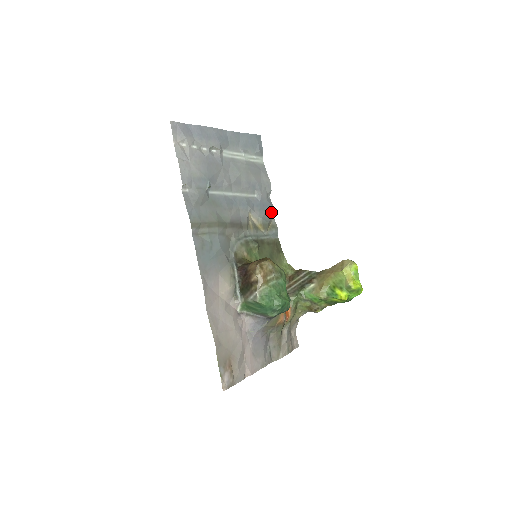
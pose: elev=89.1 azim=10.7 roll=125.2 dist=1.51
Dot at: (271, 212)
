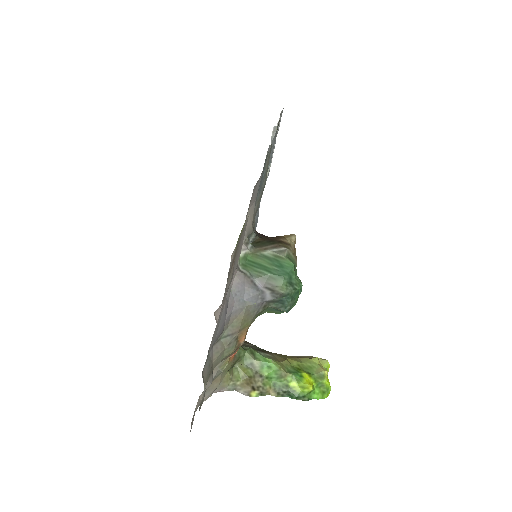
Dot at: occluded
